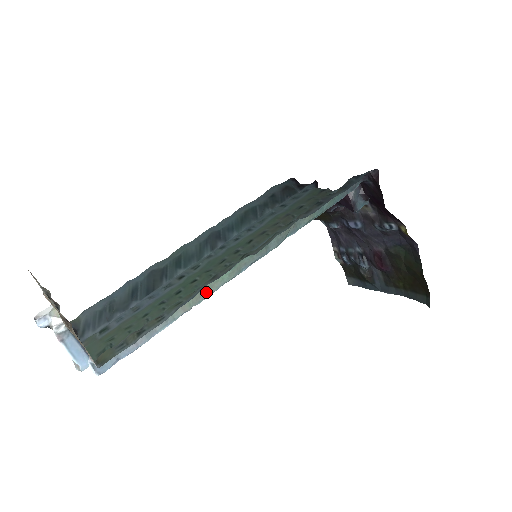
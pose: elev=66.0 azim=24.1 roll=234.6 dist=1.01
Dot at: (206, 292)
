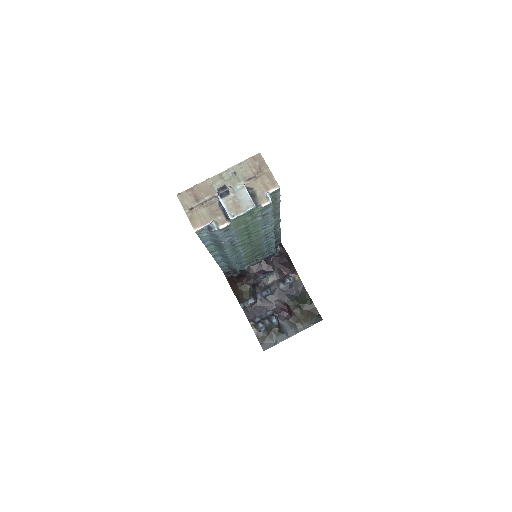
Dot at: occluded
